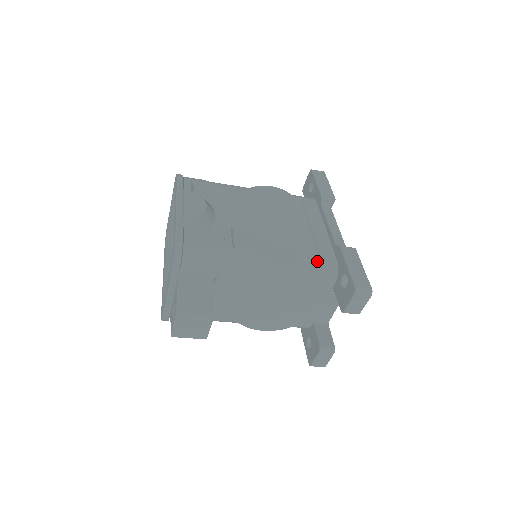
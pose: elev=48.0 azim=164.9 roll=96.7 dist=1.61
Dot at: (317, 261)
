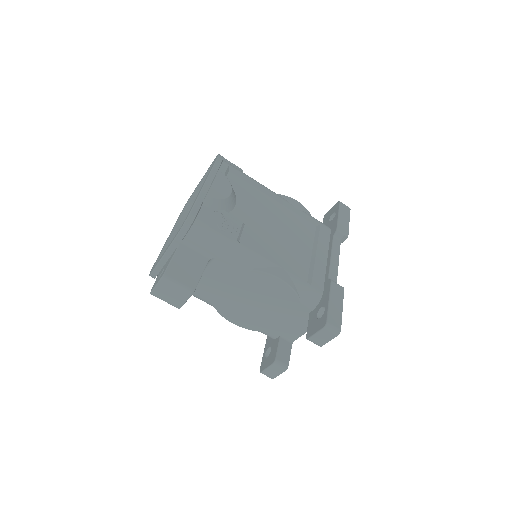
Dot at: (305, 284)
